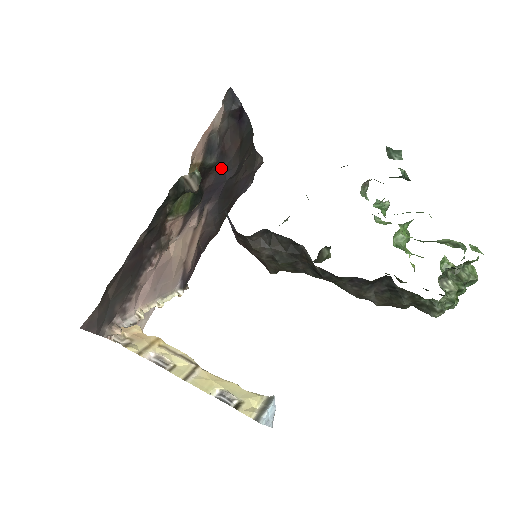
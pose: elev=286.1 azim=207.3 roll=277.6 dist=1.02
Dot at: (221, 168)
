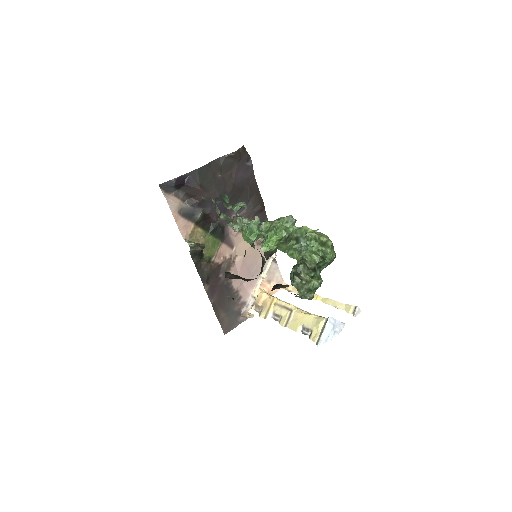
Dot at: (209, 207)
